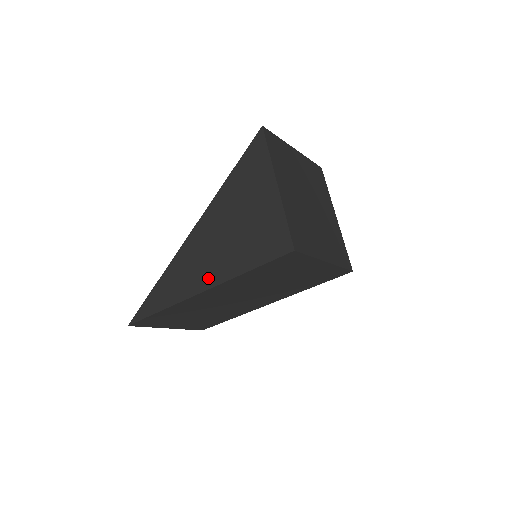
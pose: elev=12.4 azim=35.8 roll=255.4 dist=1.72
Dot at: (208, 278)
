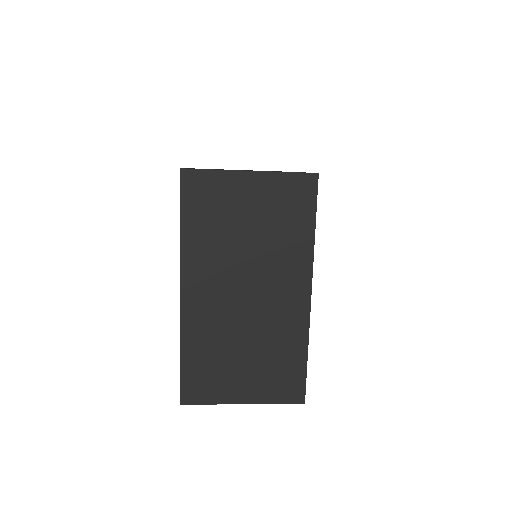
Dot at: occluded
